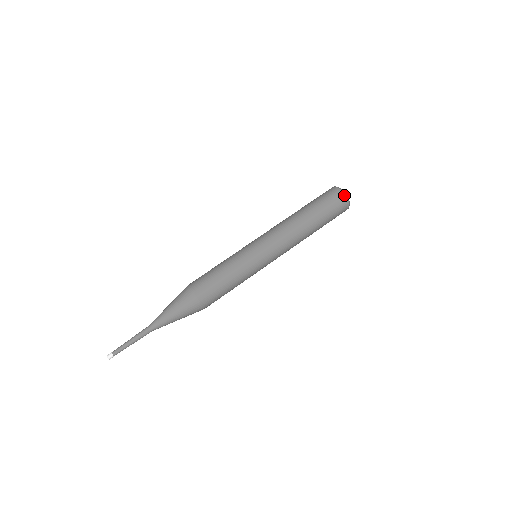
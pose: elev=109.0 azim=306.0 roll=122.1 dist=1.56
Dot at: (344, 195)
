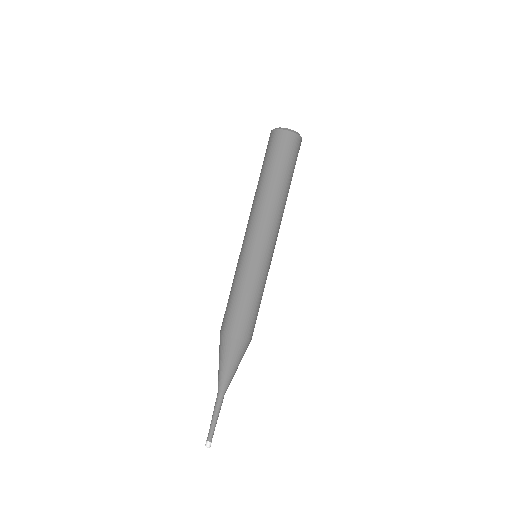
Dot at: (280, 131)
